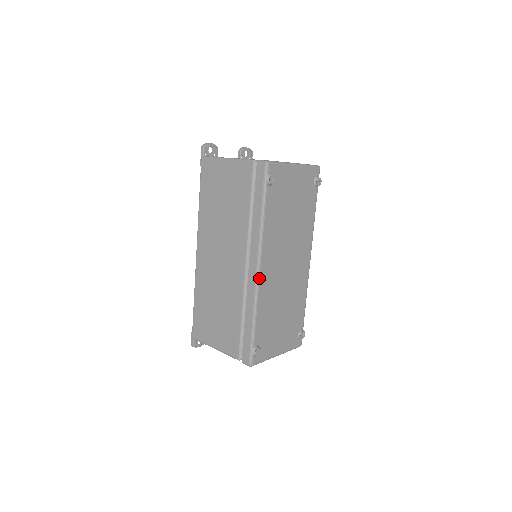
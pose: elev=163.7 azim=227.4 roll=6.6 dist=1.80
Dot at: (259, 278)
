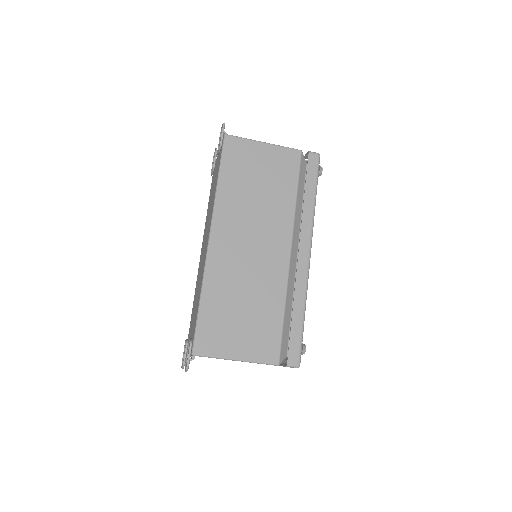
Dot at: (309, 265)
